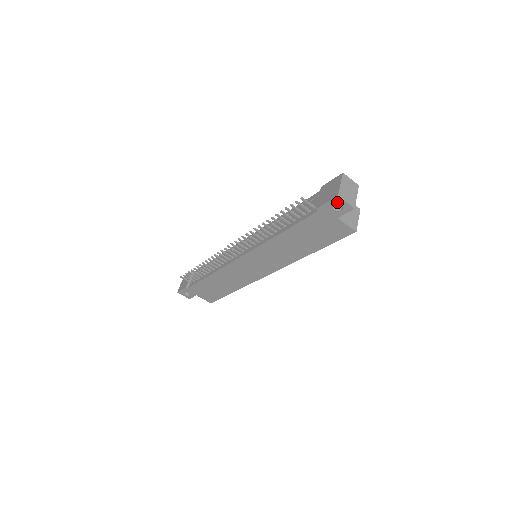
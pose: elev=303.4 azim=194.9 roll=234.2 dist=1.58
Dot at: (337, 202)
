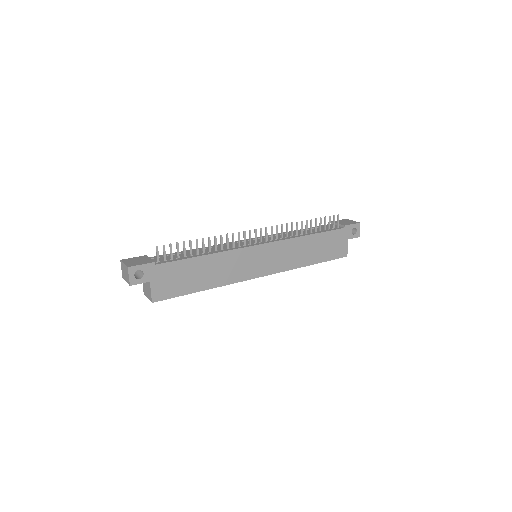
Dot at: (357, 227)
